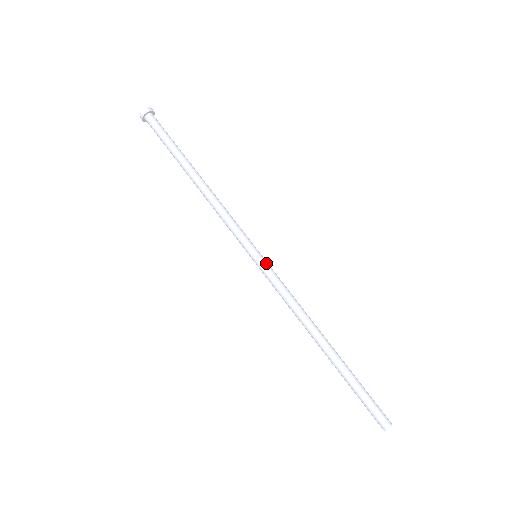
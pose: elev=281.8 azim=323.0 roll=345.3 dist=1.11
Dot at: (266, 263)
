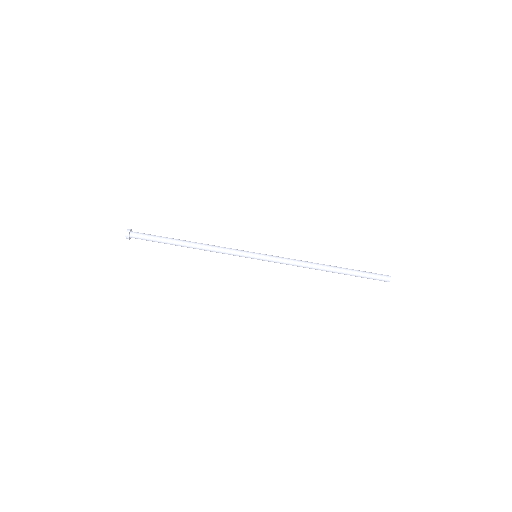
Dot at: (264, 256)
